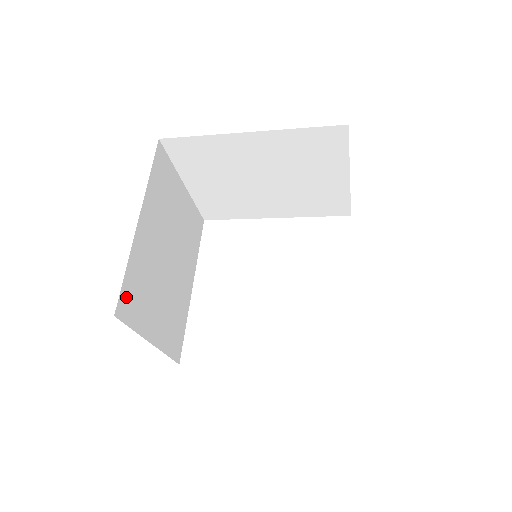
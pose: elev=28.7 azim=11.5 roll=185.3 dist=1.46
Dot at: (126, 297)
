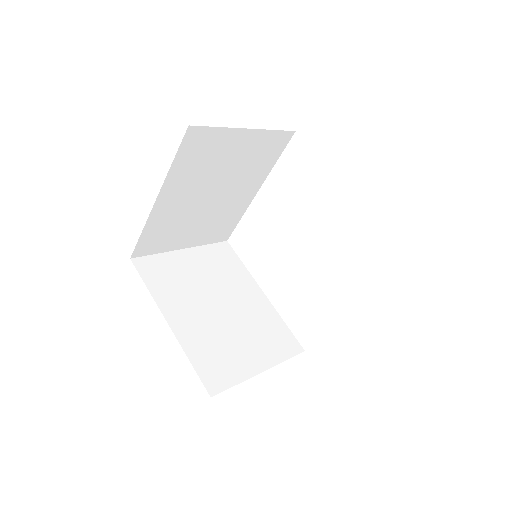
Dot at: (144, 245)
